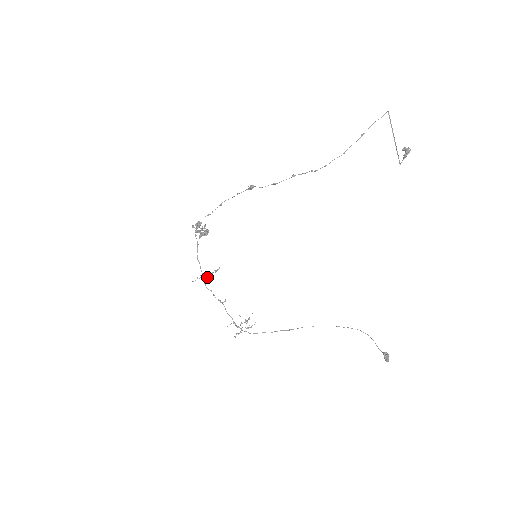
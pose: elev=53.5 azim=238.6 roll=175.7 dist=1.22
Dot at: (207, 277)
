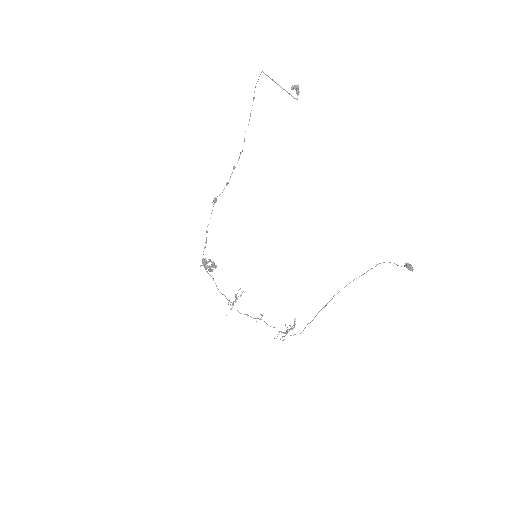
Dot at: (235, 302)
